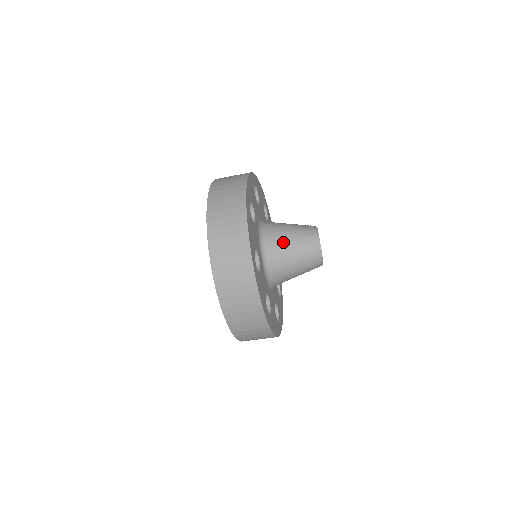
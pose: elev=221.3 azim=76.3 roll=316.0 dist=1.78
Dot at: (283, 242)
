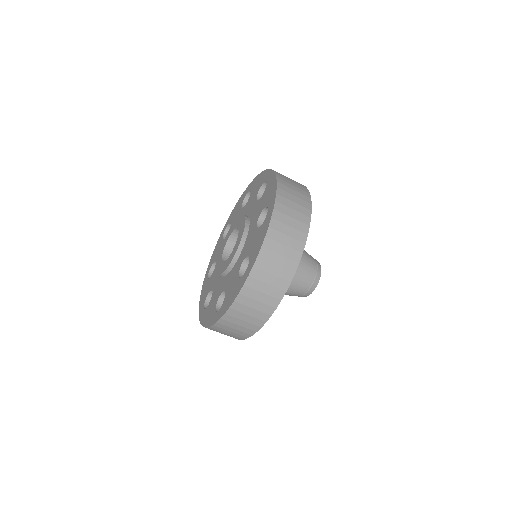
Dot at: occluded
